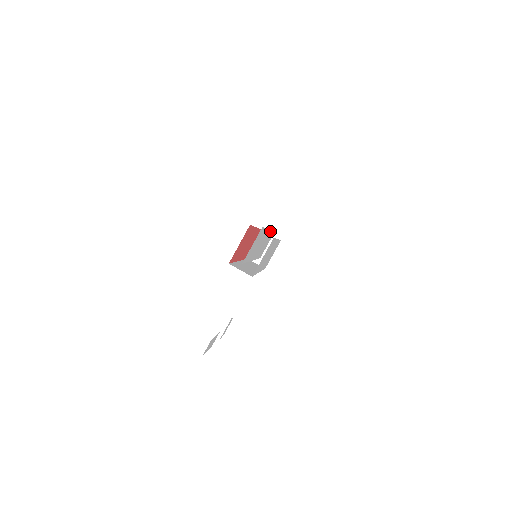
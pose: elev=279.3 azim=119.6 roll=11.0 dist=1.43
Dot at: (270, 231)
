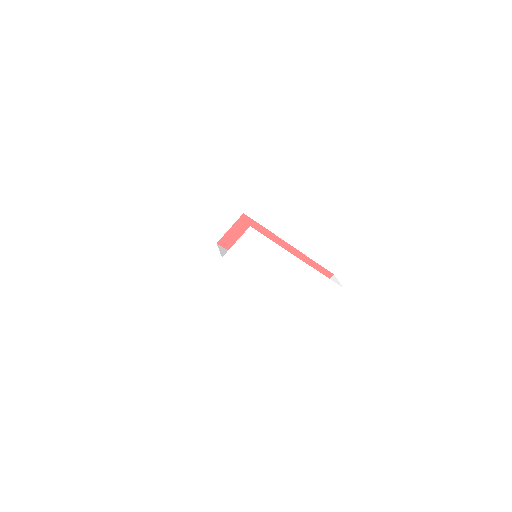
Dot at: (193, 182)
